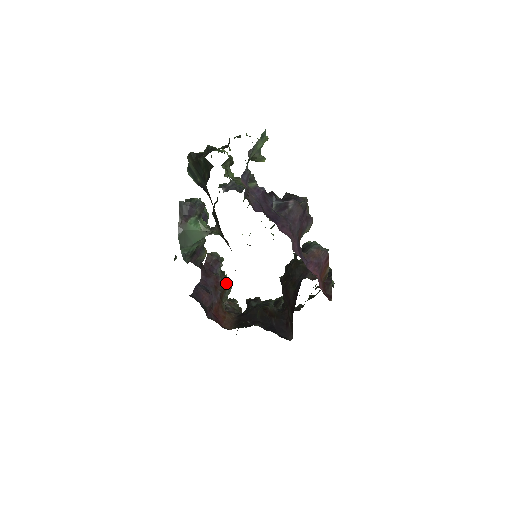
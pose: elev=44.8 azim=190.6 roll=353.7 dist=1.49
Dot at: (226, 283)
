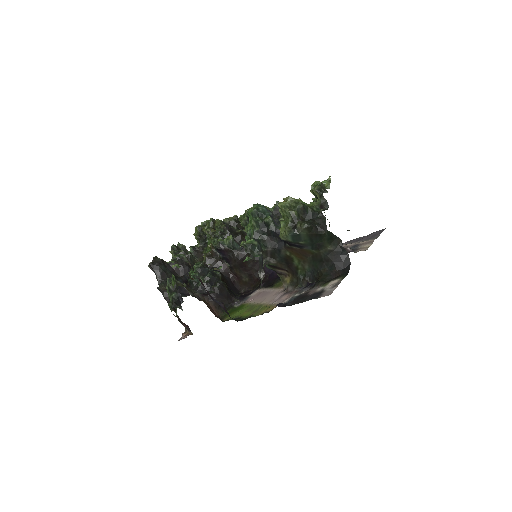
Dot at: occluded
